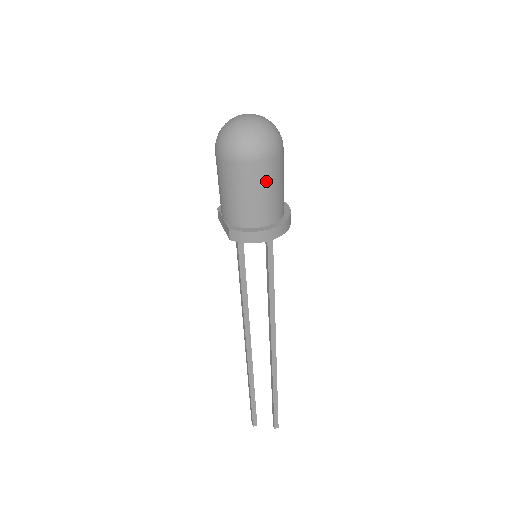
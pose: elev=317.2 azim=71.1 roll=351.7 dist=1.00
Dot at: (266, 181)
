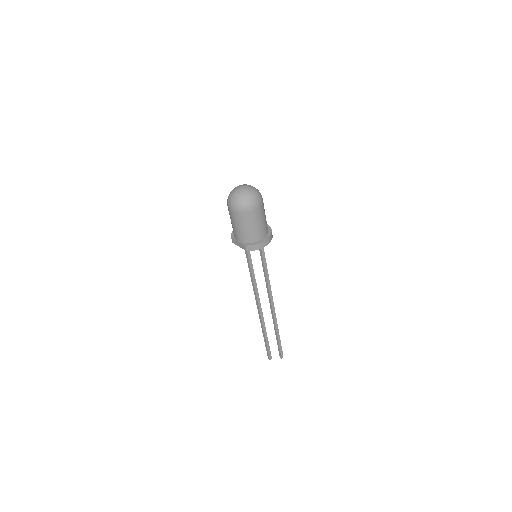
Dot at: (260, 216)
